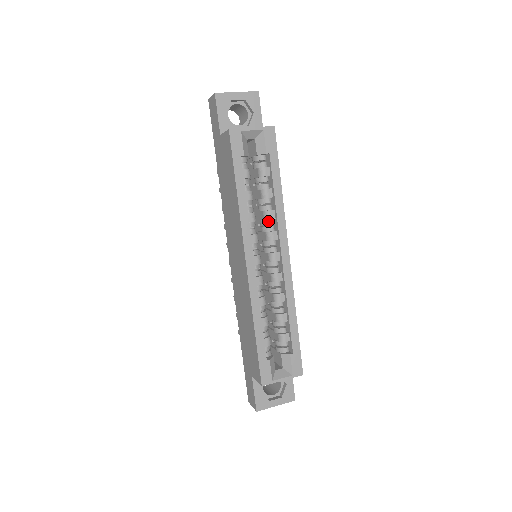
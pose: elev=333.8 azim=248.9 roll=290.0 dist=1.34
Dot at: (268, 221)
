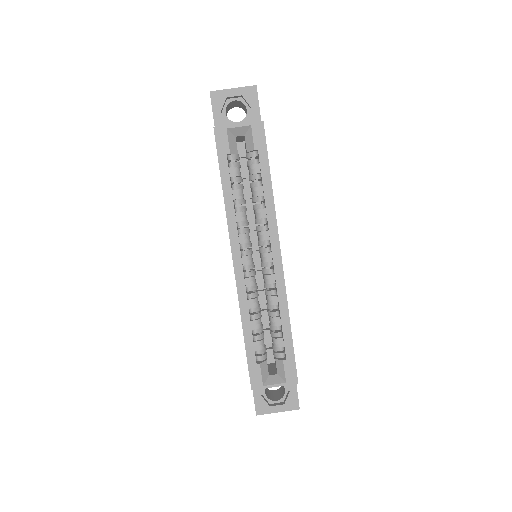
Dot at: (260, 220)
